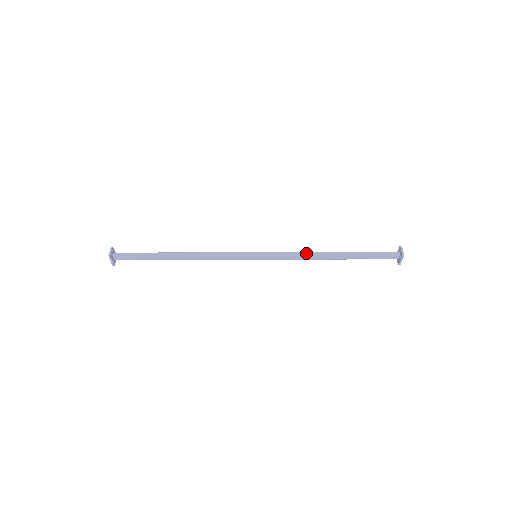
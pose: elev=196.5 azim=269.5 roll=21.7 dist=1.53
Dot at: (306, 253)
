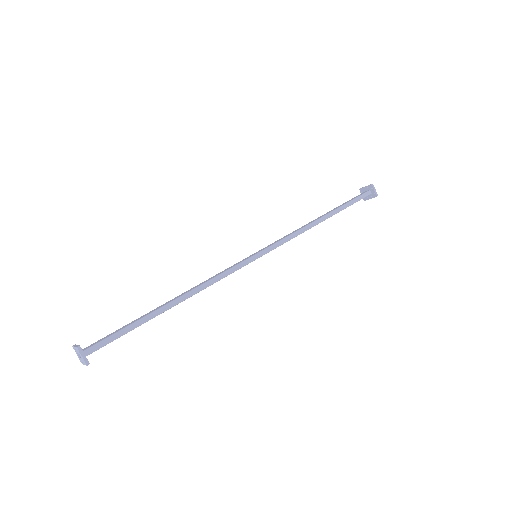
Dot at: (303, 230)
